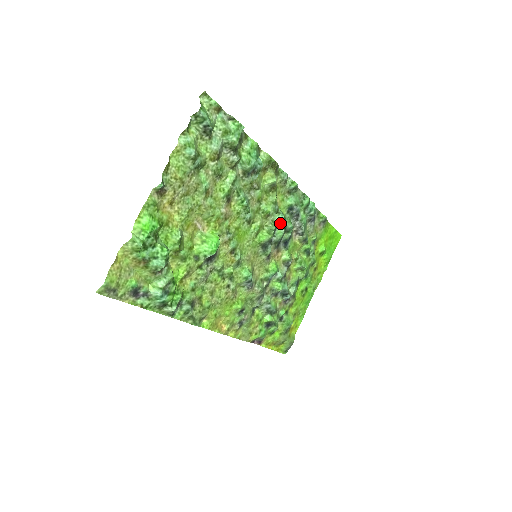
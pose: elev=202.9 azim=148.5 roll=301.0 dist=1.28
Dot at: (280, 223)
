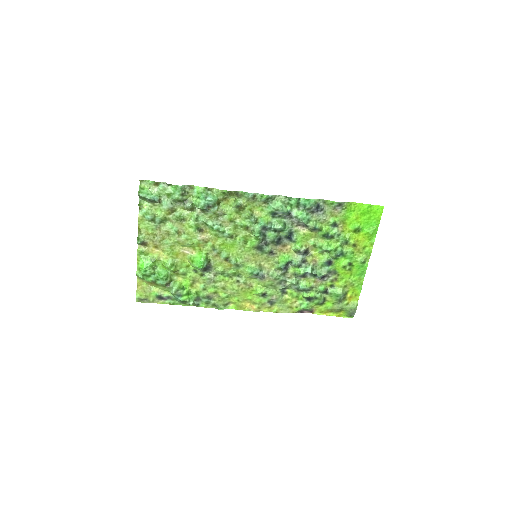
Dot at: (266, 228)
